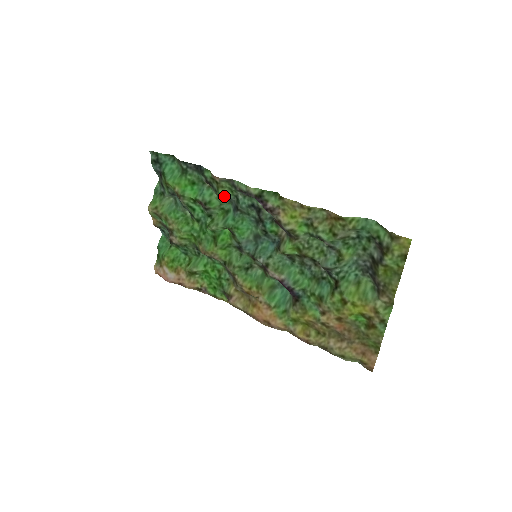
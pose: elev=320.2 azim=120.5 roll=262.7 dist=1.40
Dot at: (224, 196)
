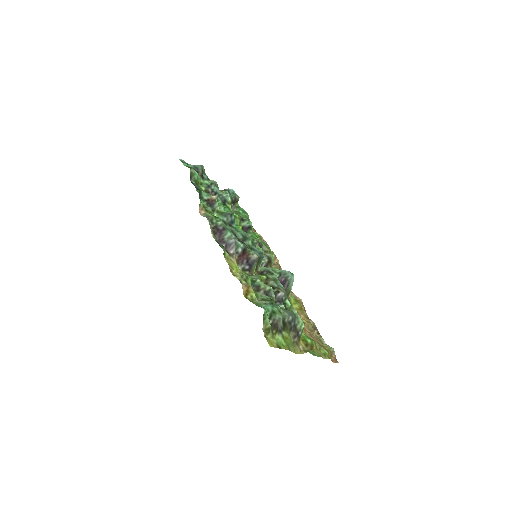
Dot at: (219, 215)
